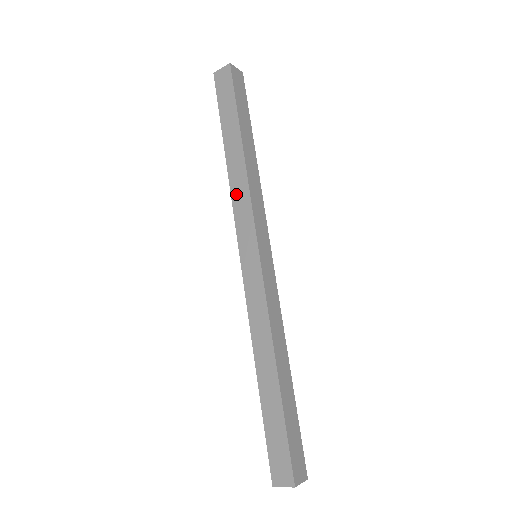
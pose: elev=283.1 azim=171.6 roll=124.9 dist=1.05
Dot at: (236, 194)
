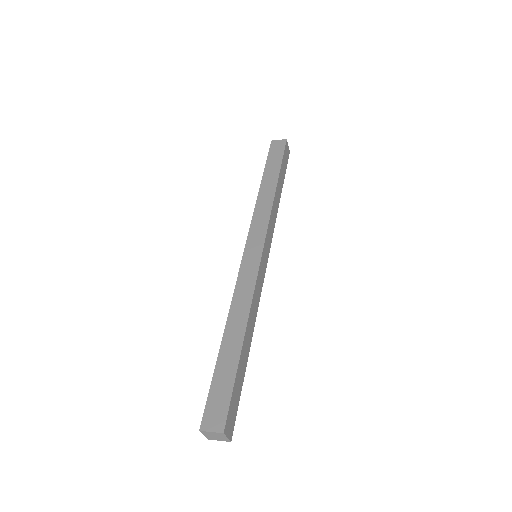
Dot at: (259, 210)
